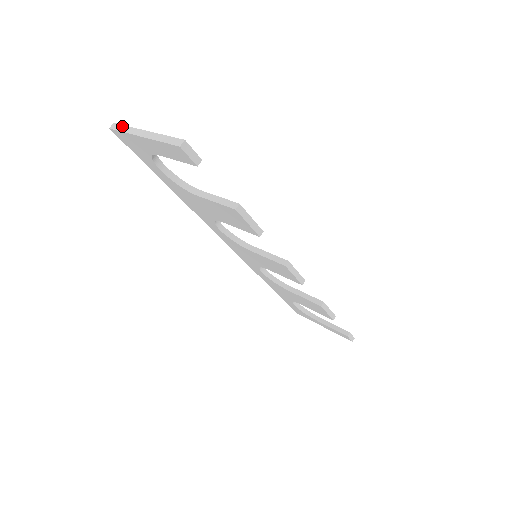
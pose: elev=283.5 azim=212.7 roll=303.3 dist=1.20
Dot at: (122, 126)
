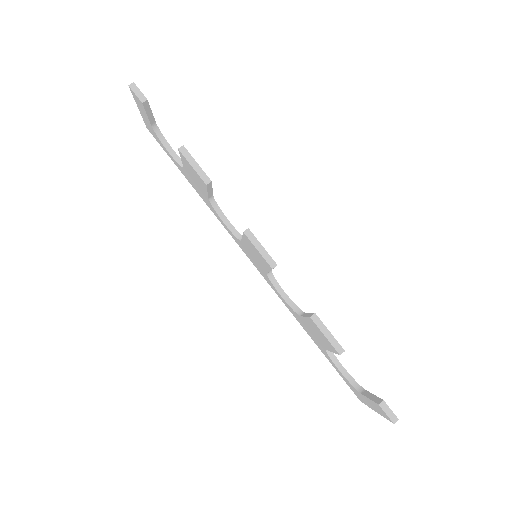
Dot at: occluded
